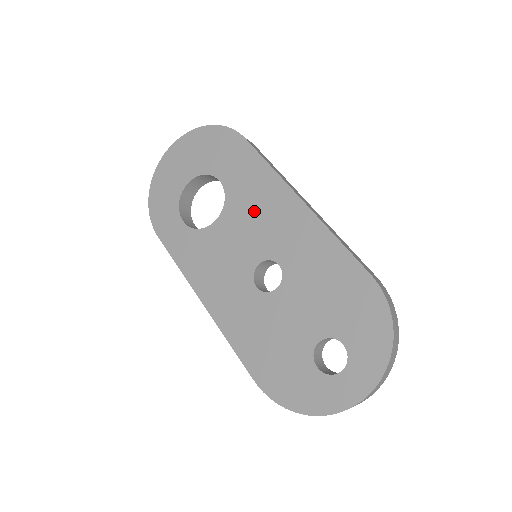
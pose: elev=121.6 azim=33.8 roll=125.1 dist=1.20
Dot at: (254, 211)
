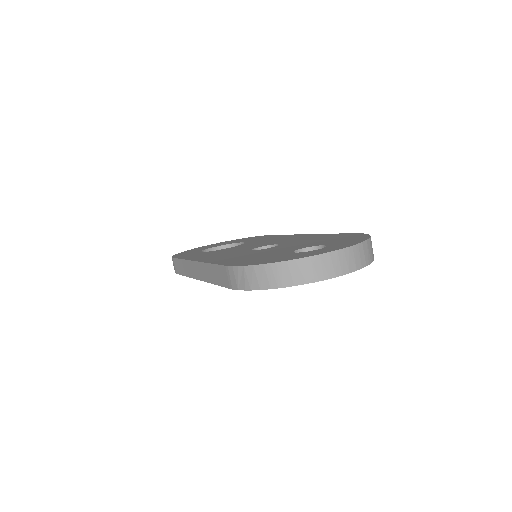
Dot at: (266, 241)
